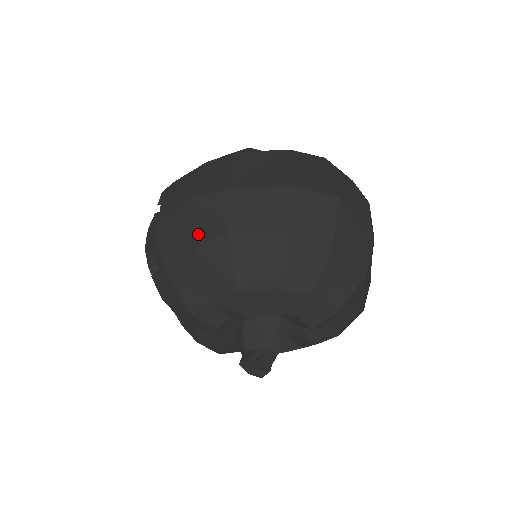
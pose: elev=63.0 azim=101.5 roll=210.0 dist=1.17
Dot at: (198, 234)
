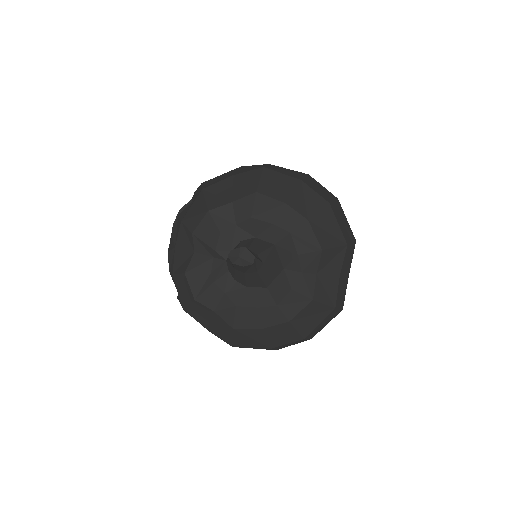
Dot at: (240, 171)
